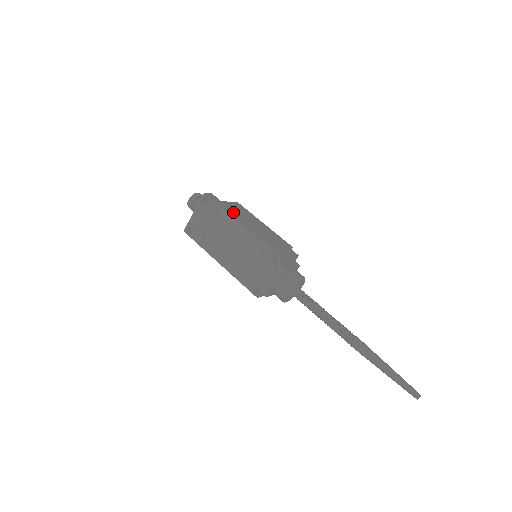
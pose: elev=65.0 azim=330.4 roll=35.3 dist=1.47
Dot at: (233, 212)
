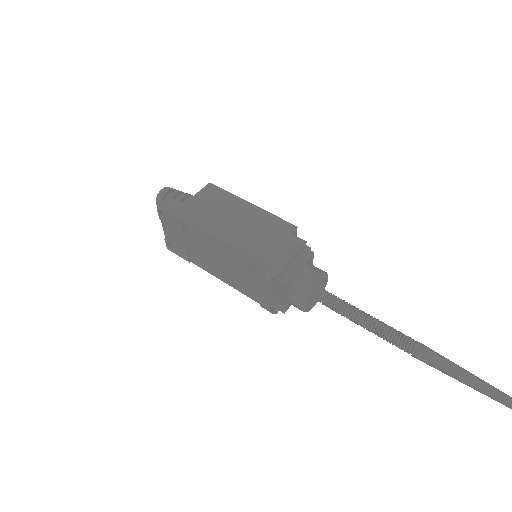
Dot at: (201, 217)
